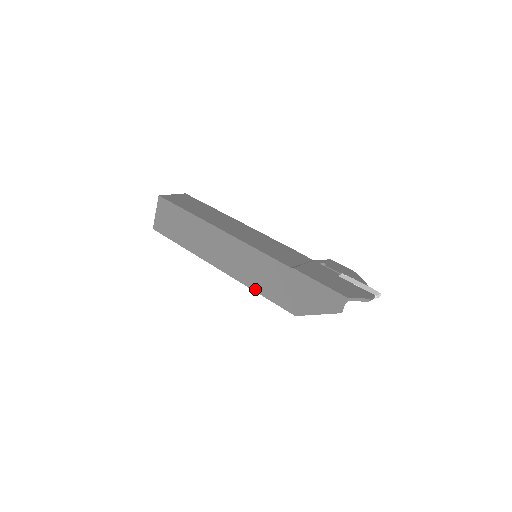
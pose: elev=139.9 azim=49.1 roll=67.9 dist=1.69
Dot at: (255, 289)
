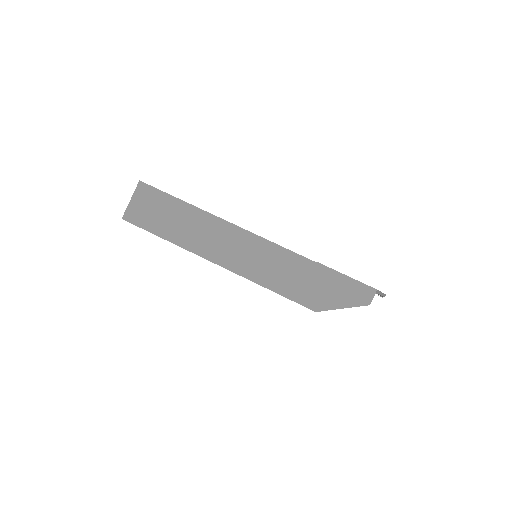
Dot at: (267, 286)
